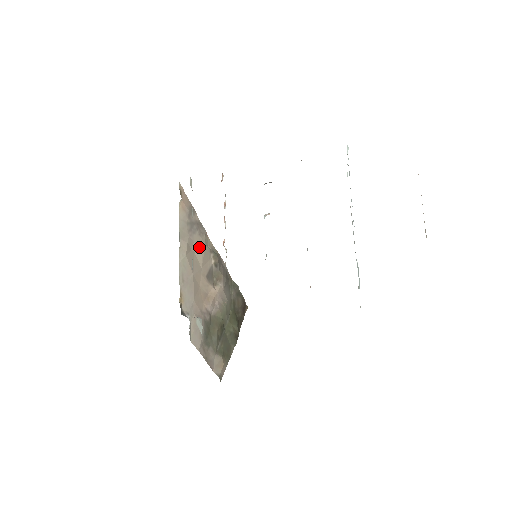
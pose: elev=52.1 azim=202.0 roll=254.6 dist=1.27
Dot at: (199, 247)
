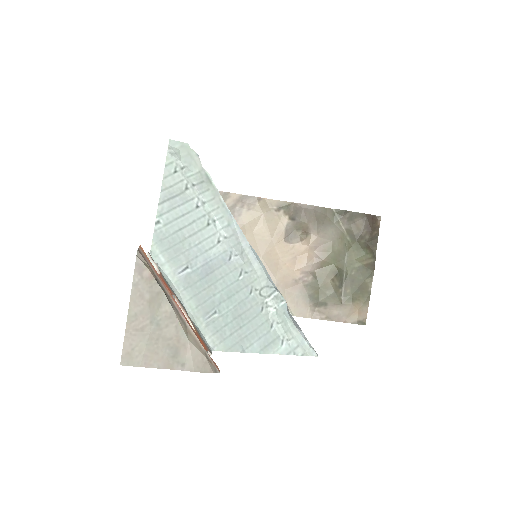
Dot at: (256, 222)
